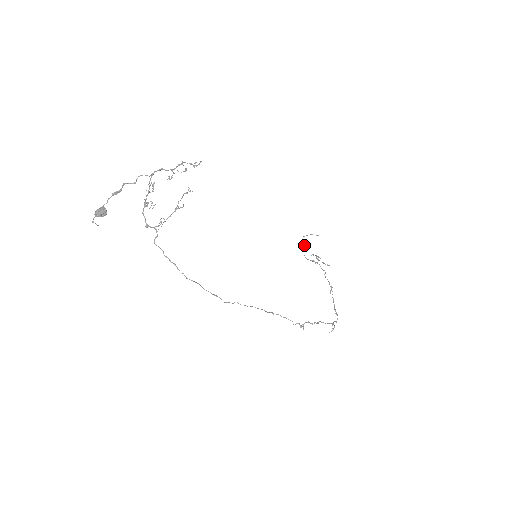
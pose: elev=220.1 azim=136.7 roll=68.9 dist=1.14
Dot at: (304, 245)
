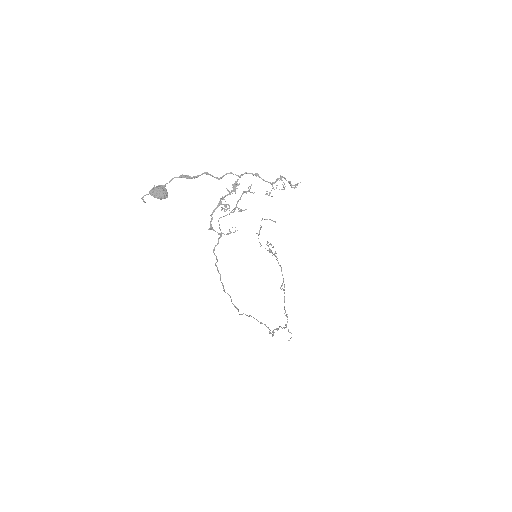
Dot at: (260, 228)
